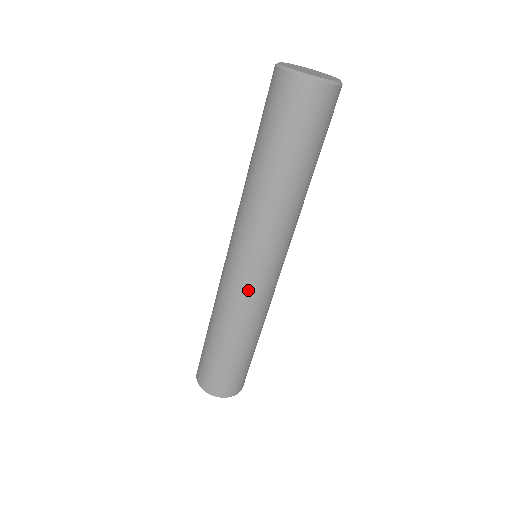
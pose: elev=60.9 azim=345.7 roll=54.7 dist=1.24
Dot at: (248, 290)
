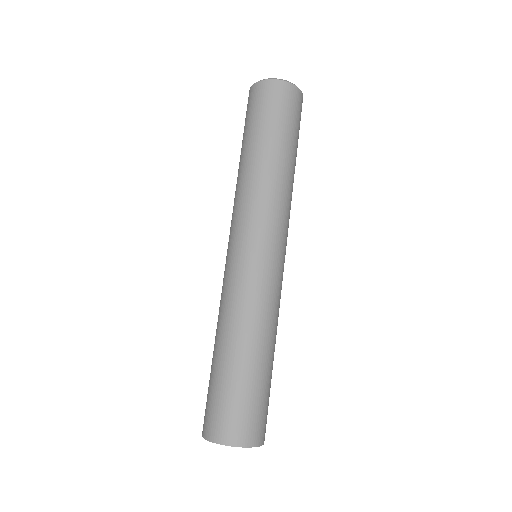
Dot at: (227, 274)
